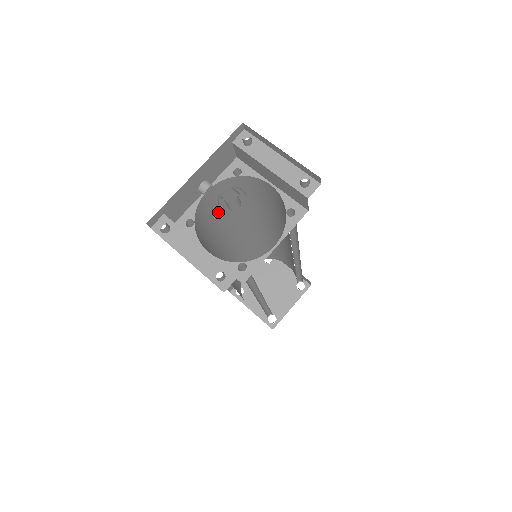
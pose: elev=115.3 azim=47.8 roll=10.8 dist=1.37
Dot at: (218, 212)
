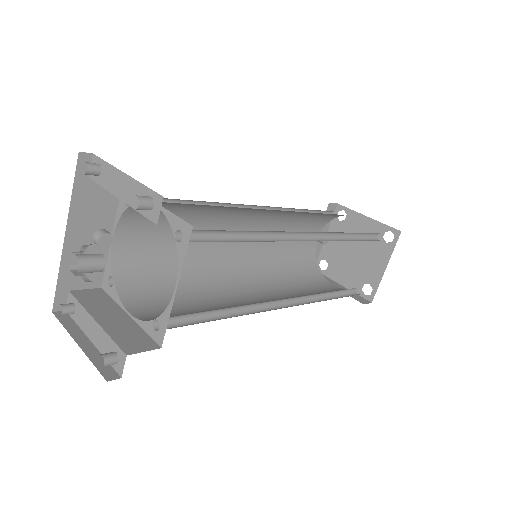
Dot at: (168, 237)
